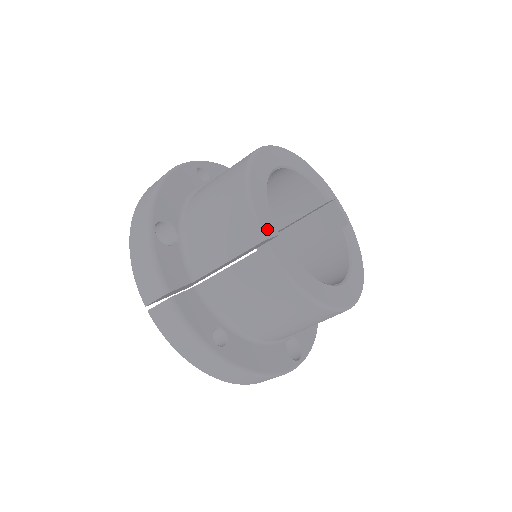
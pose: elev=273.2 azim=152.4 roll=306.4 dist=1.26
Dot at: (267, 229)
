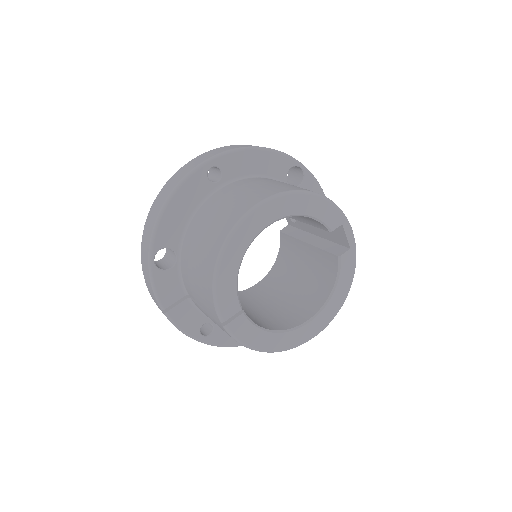
Dot at: (228, 311)
